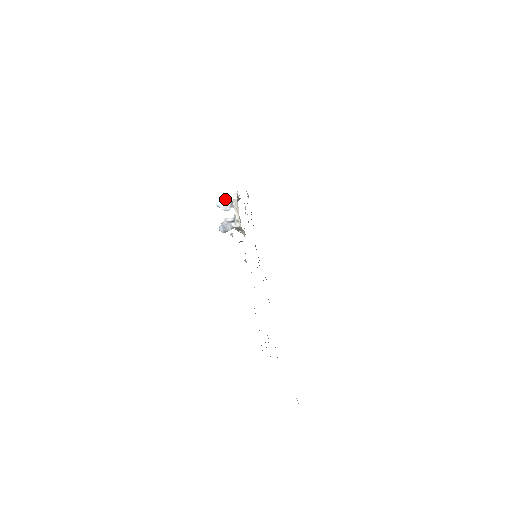
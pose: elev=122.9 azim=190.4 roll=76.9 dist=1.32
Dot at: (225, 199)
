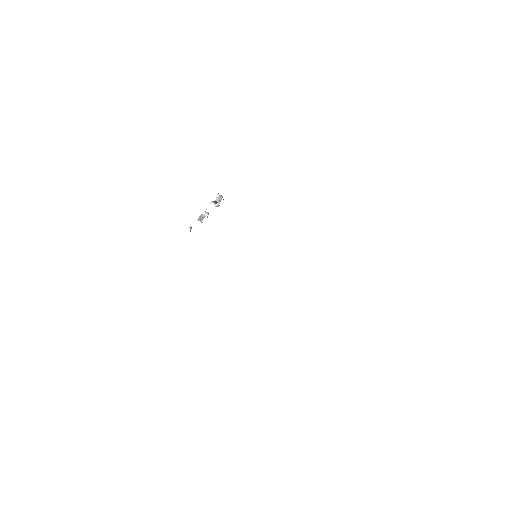
Dot at: (220, 196)
